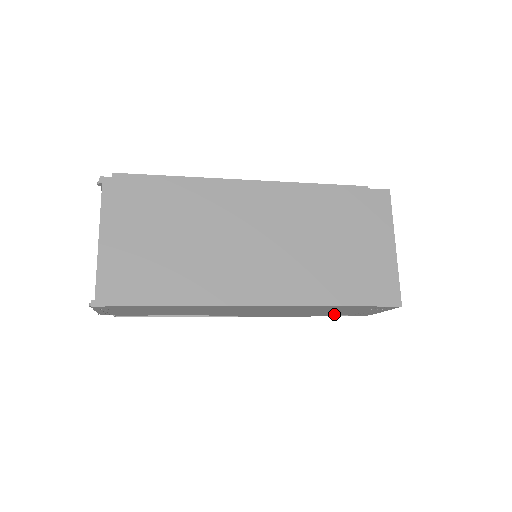
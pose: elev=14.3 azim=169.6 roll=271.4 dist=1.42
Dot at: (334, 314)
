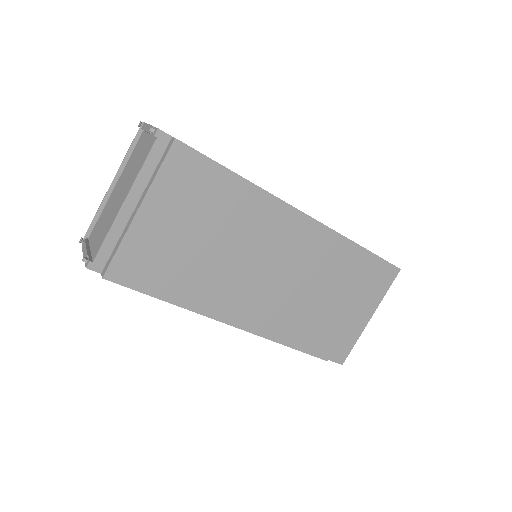
Dot at: occluded
